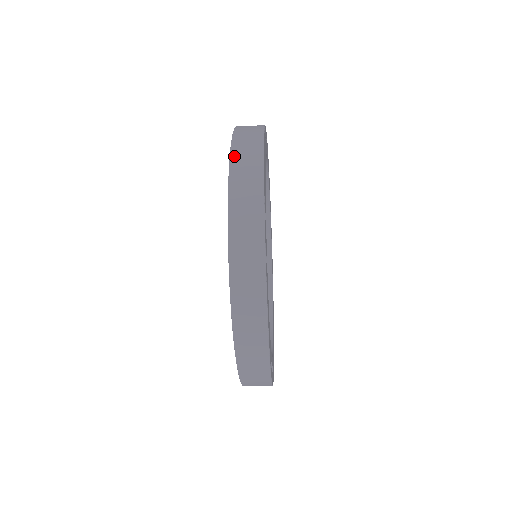
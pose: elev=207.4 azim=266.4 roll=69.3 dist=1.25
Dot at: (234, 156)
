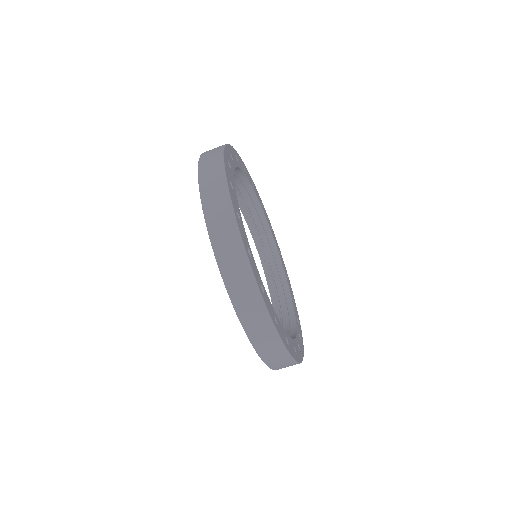
Dot at: (206, 207)
